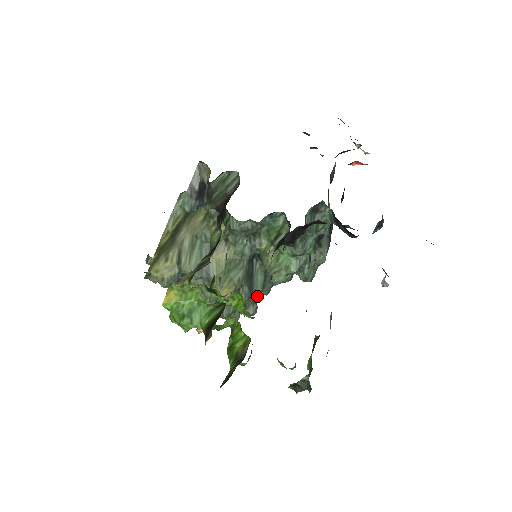
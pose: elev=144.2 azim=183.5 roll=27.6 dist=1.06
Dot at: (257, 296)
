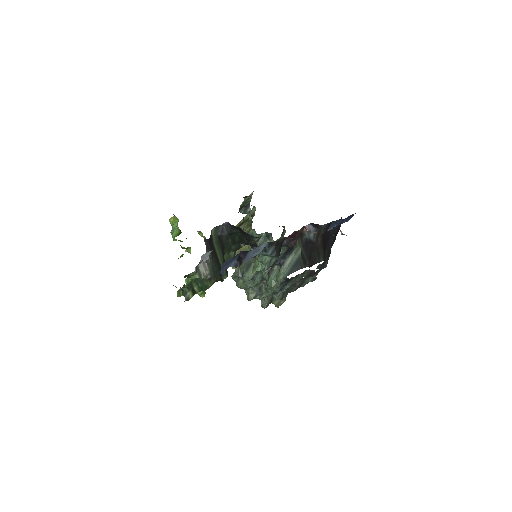
Dot at: (247, 279)
